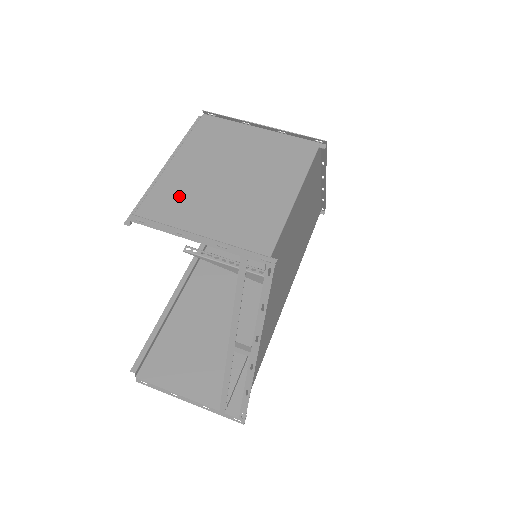
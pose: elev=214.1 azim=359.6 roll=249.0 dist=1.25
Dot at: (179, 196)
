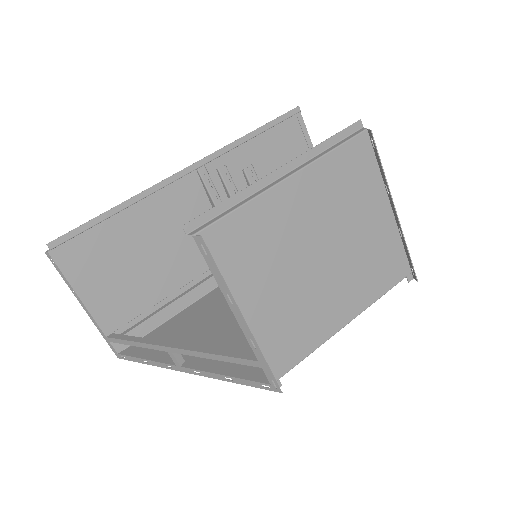
Dot at: (262, 241)
